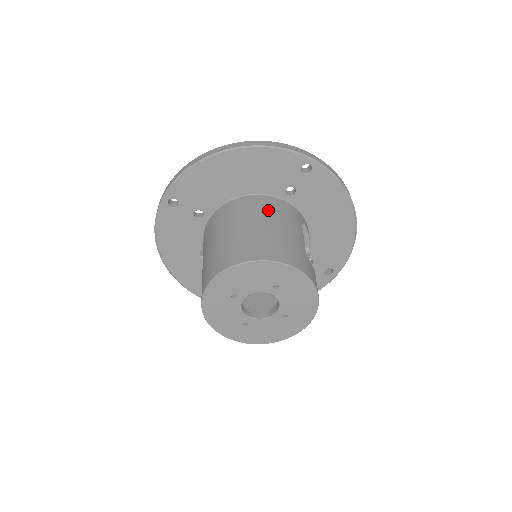
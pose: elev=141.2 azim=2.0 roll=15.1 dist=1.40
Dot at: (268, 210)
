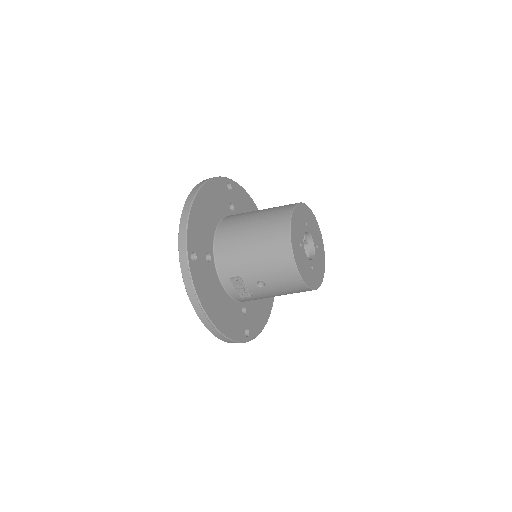
Dot at: (243, 213)
